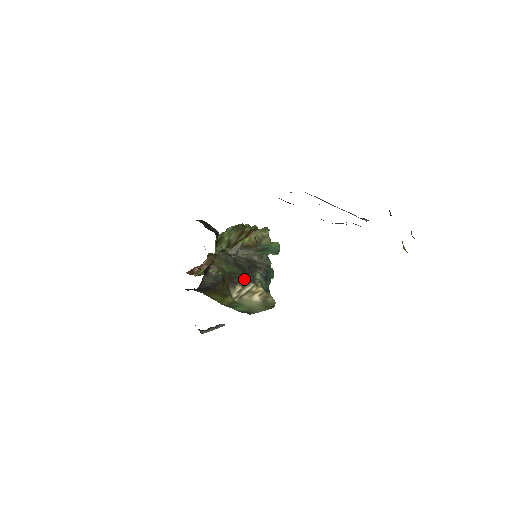
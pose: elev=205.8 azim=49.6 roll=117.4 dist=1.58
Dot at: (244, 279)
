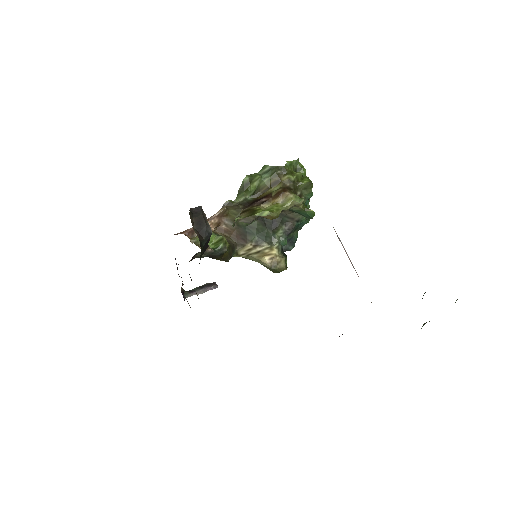
Dot at: (260, 236)
